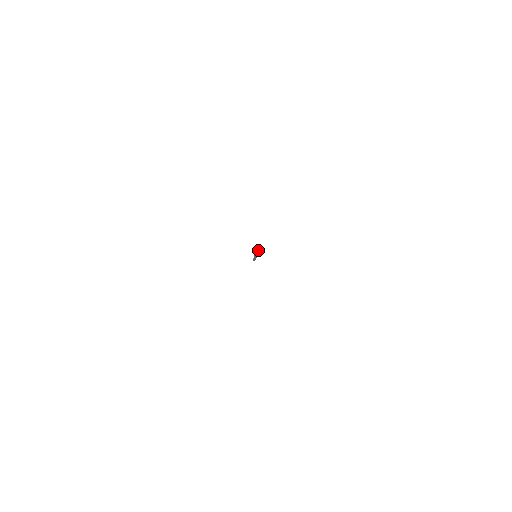
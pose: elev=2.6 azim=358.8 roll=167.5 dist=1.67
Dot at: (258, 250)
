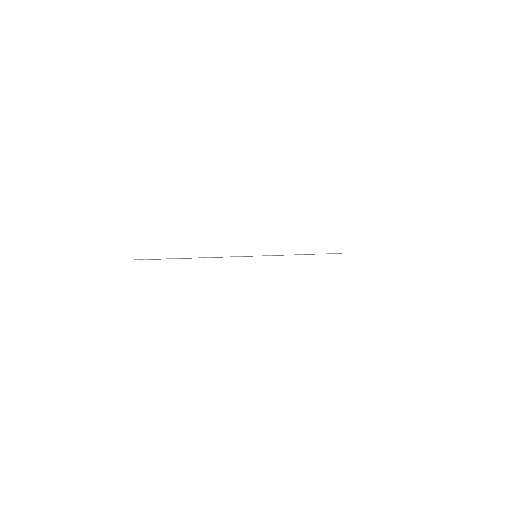
Dot at: occluded
